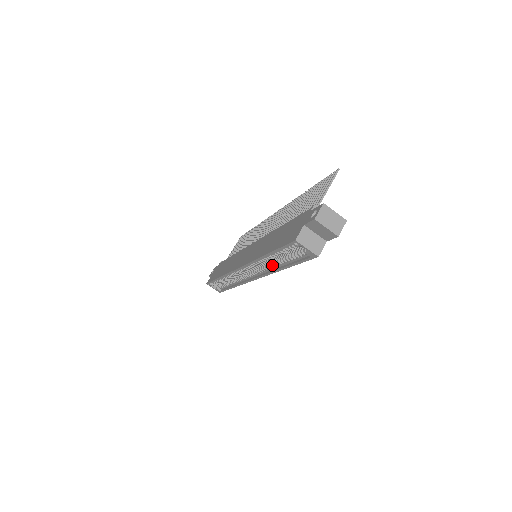
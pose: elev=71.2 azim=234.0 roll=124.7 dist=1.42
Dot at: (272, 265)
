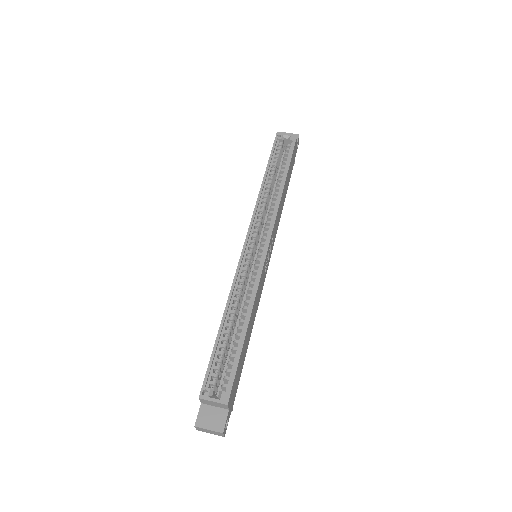
Dot at: (275, 197)
